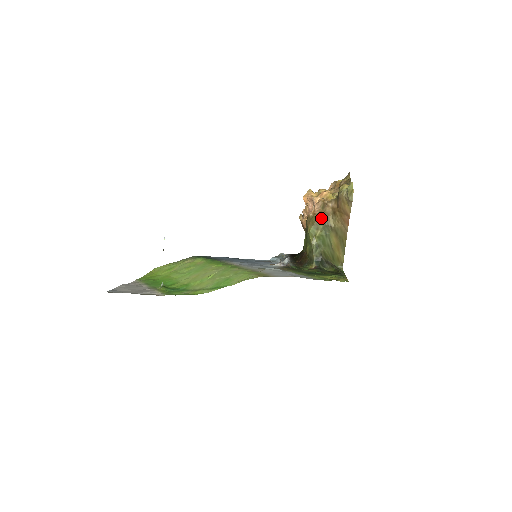
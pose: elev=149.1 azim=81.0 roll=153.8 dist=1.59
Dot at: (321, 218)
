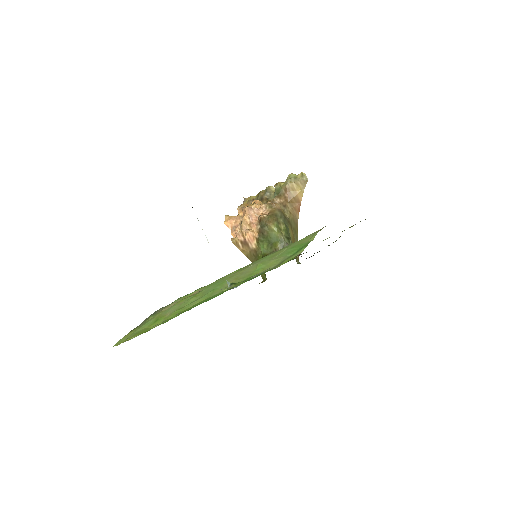
Dot at: (277, 213)
